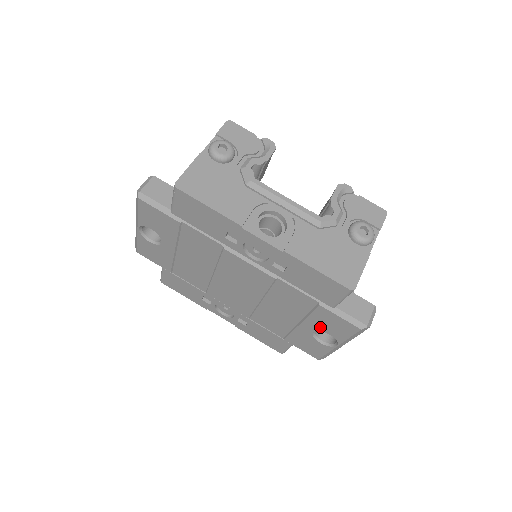
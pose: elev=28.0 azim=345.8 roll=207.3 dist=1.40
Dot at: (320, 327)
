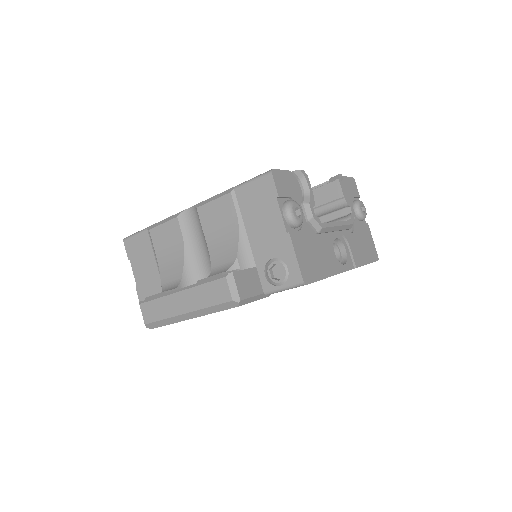
Dot at: occluded
